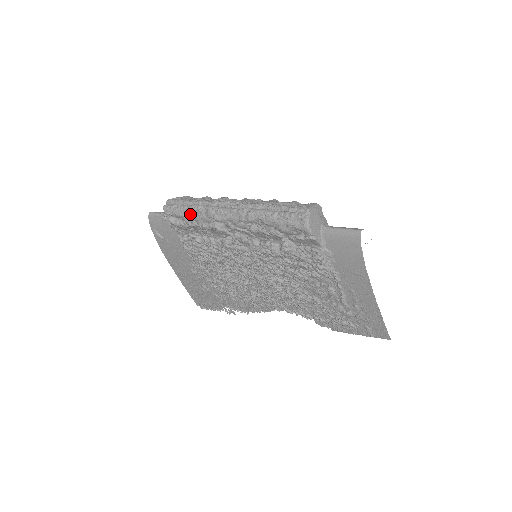
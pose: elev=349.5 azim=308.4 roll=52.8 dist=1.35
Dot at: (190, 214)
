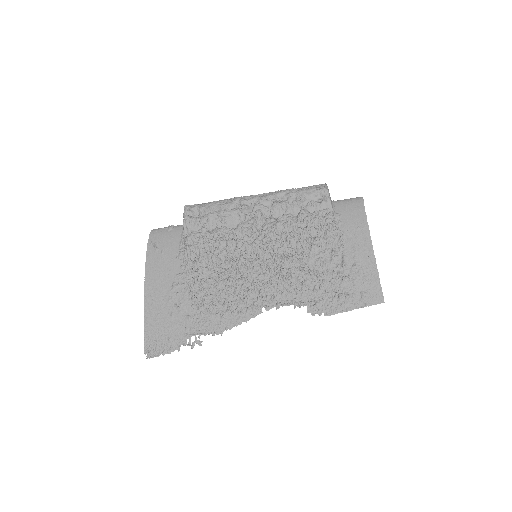
Dot at: (215, 204)
